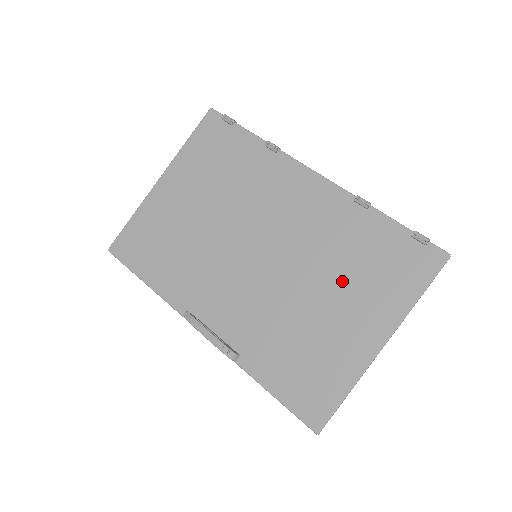
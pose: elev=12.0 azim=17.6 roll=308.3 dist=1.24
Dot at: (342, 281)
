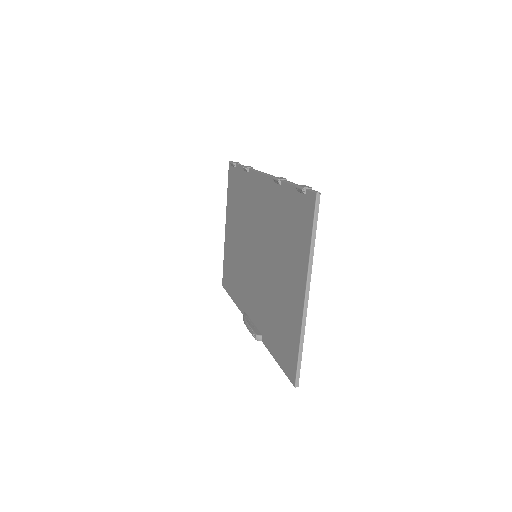
Dot at: (282, 253)
